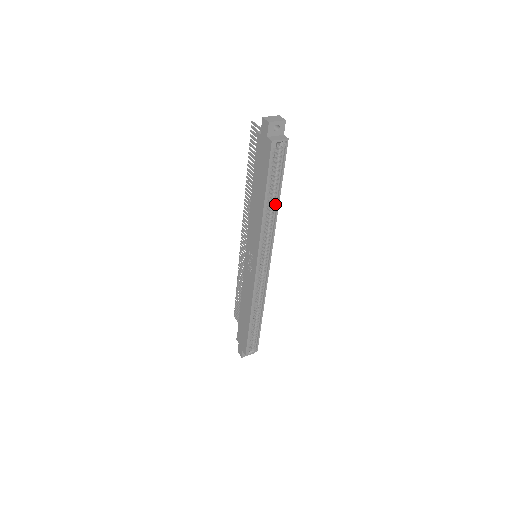
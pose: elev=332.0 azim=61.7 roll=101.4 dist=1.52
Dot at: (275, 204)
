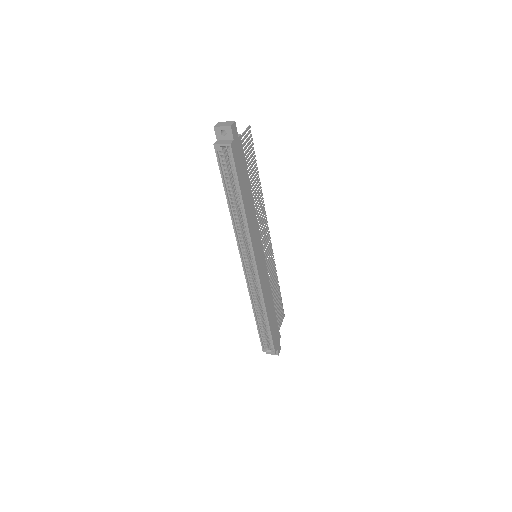
Dot at: (242, 207)
